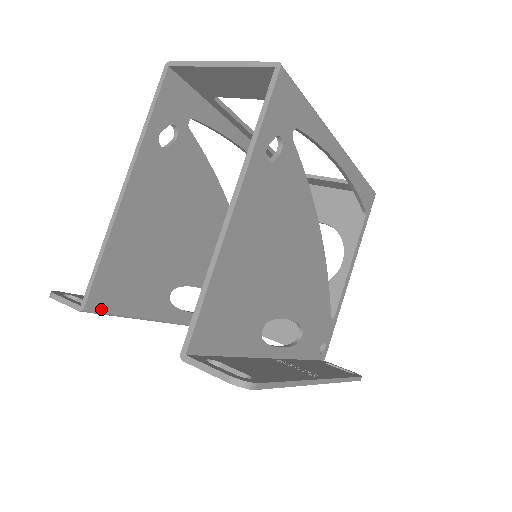
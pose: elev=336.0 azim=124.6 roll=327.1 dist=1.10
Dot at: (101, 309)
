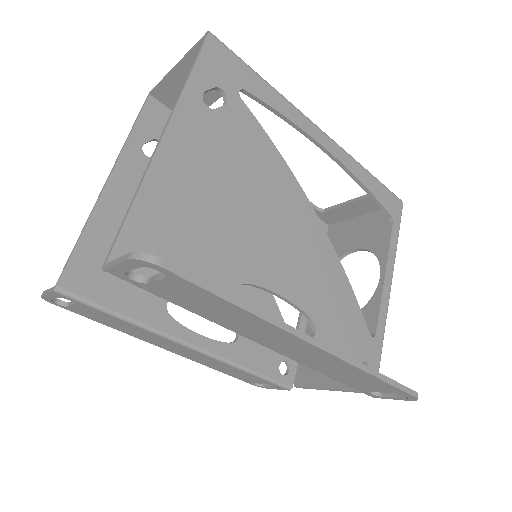
Dot at: (77, 294)
